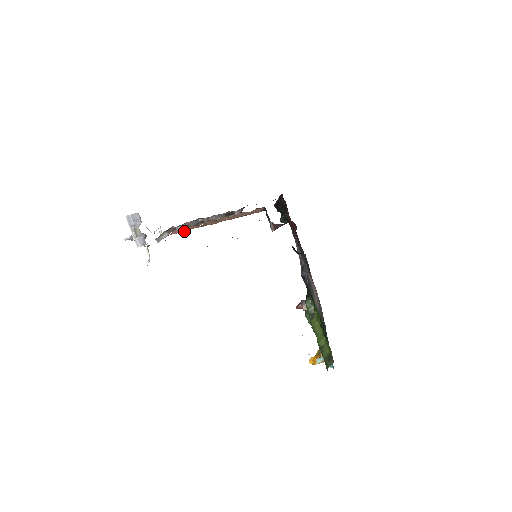
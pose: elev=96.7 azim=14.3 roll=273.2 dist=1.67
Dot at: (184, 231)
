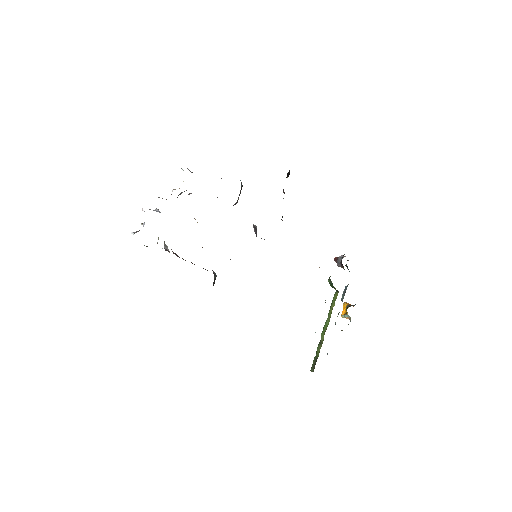
Dot at: occluded
